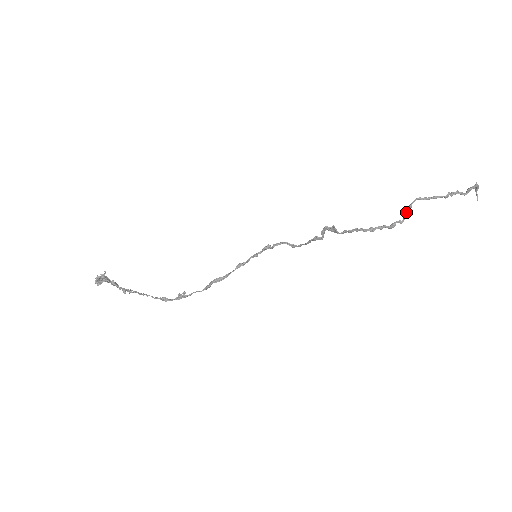
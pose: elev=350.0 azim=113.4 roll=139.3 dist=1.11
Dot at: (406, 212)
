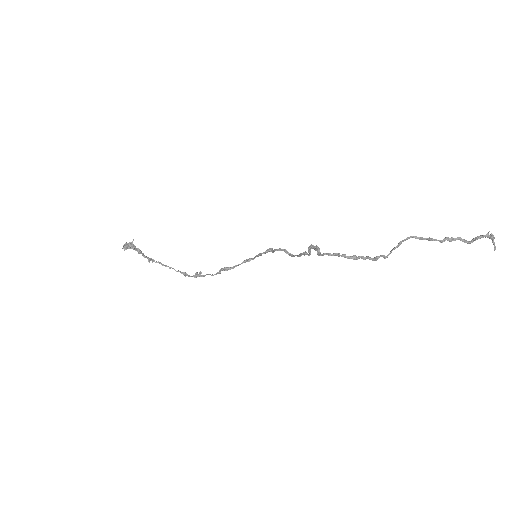
Dot at: (393, 248)
